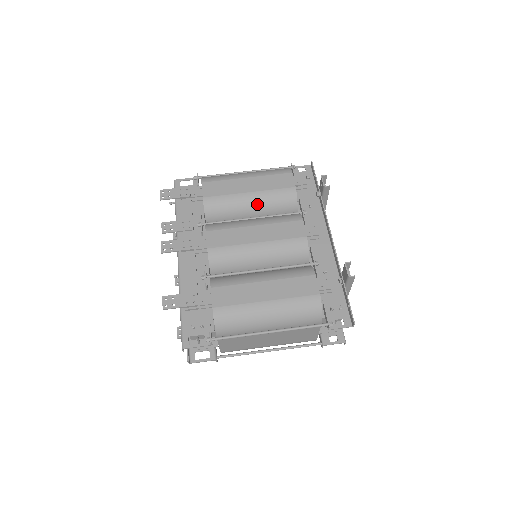
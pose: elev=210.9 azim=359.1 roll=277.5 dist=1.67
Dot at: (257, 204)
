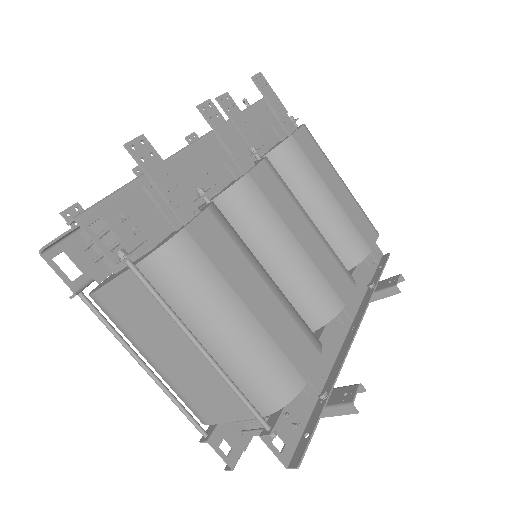
Dot at: (326, 214)
